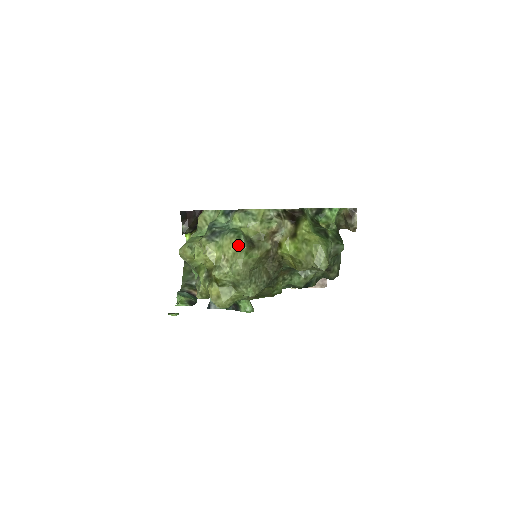
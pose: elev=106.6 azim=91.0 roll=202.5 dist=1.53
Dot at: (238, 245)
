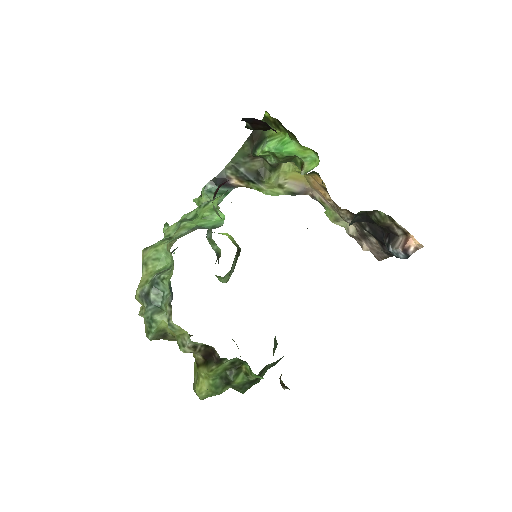
Dot at: (146, 334)
